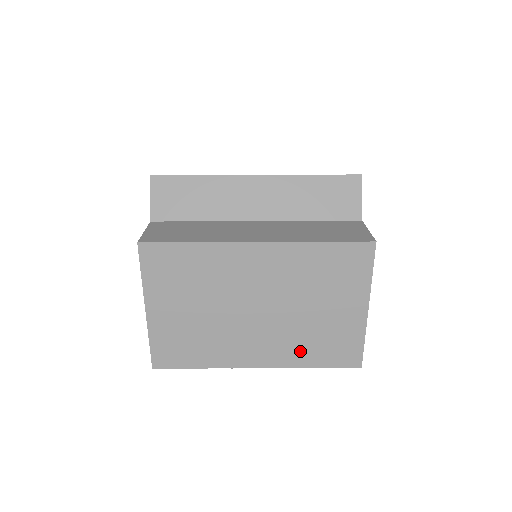
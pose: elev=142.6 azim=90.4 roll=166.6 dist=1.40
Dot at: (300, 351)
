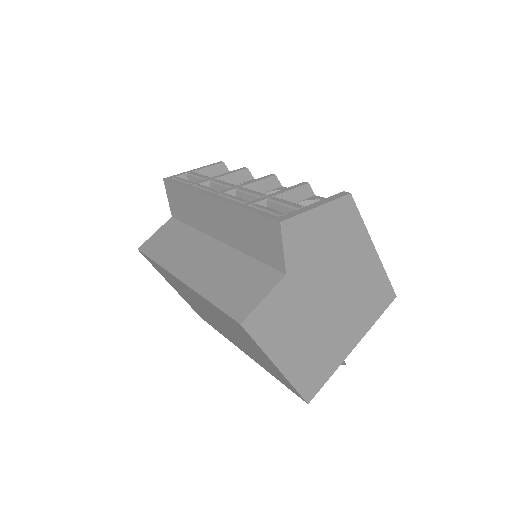
Dot at: (260, 363)
